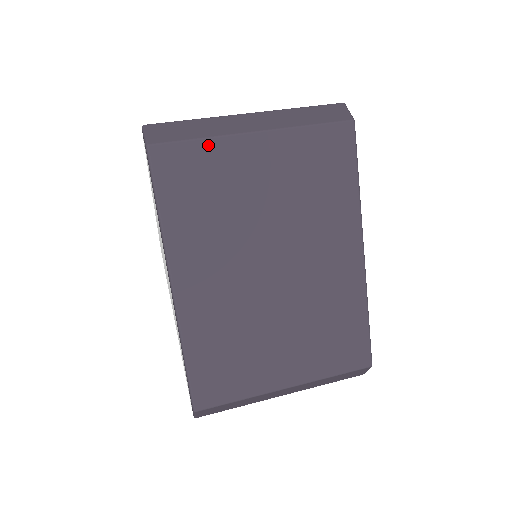
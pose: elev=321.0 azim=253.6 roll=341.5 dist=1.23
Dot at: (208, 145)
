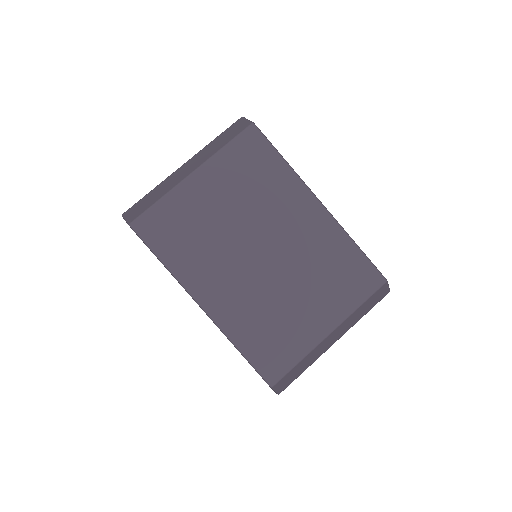
Dot at: (167, 200)
